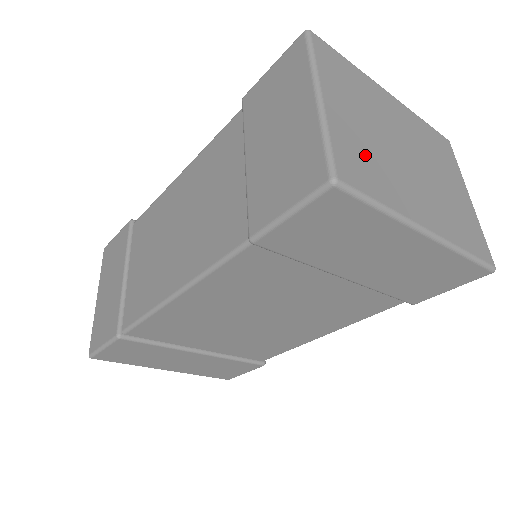
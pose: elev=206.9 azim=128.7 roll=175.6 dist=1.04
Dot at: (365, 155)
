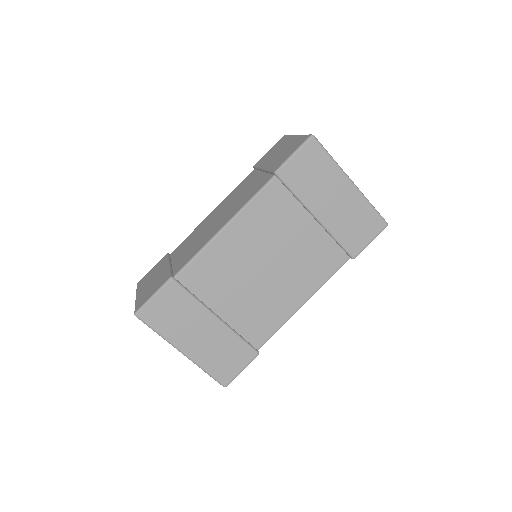
Dot at: occluded
